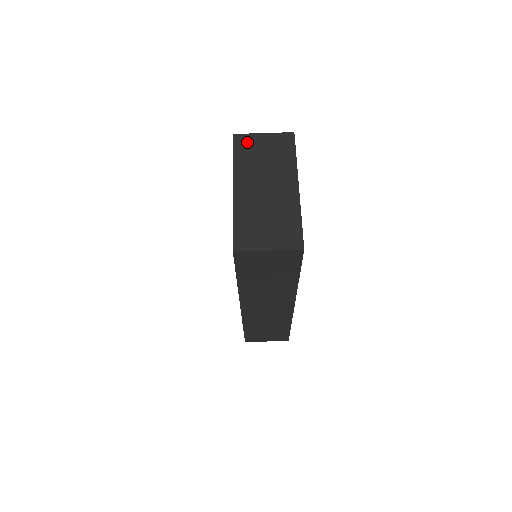
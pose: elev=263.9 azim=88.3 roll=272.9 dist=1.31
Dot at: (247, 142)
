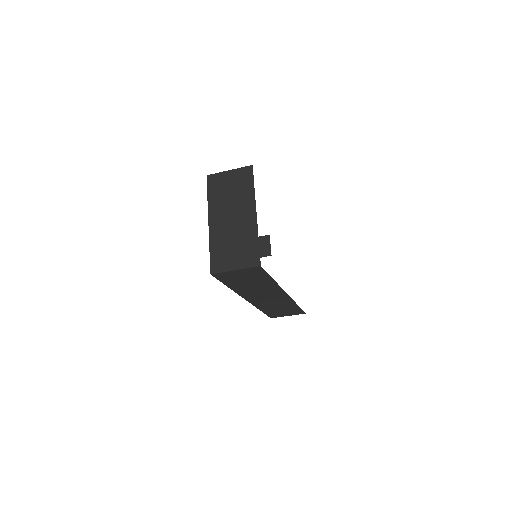
Dot at: (217, 181)
